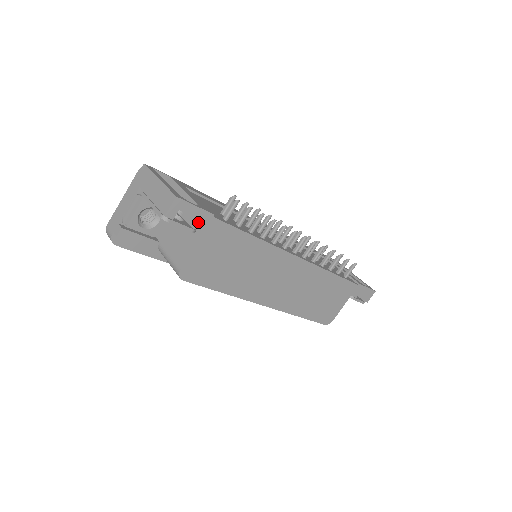
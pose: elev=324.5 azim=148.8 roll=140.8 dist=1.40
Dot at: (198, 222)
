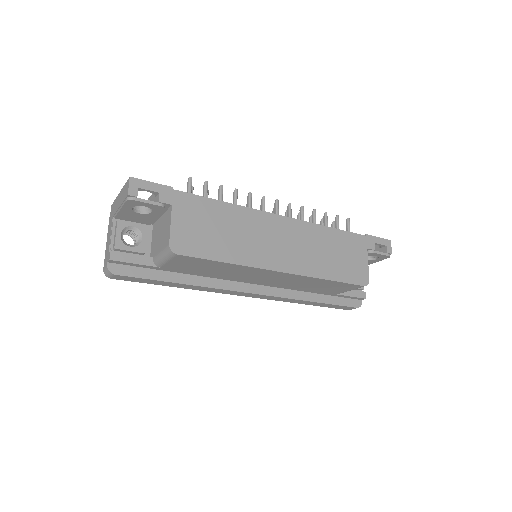
Dot at: (161, 196)
